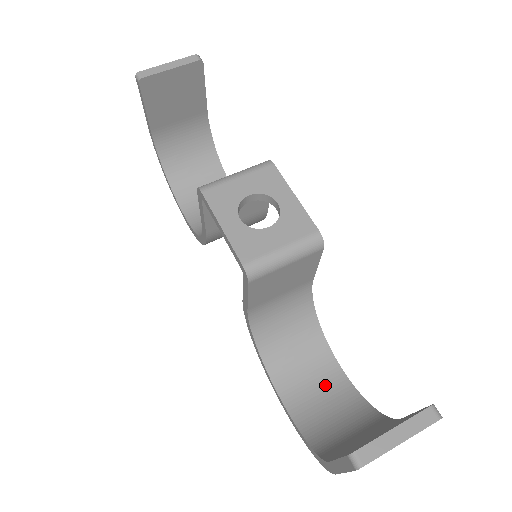
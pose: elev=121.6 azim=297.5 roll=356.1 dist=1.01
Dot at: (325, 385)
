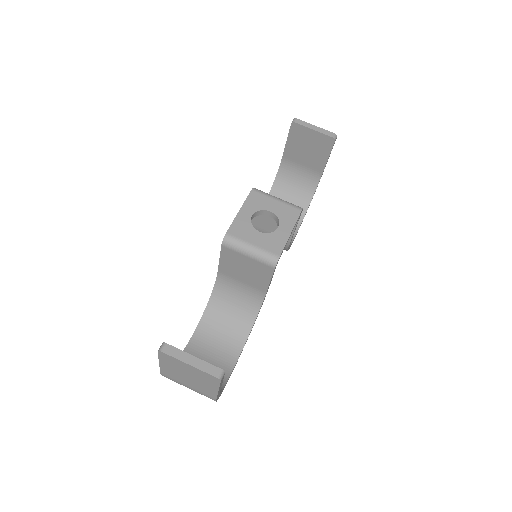
Dot at: (219, 357)
